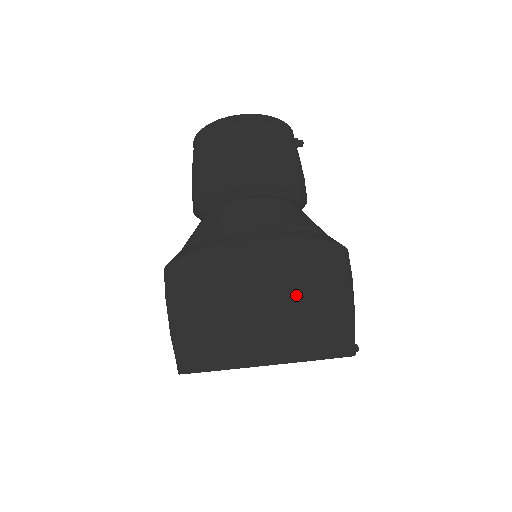
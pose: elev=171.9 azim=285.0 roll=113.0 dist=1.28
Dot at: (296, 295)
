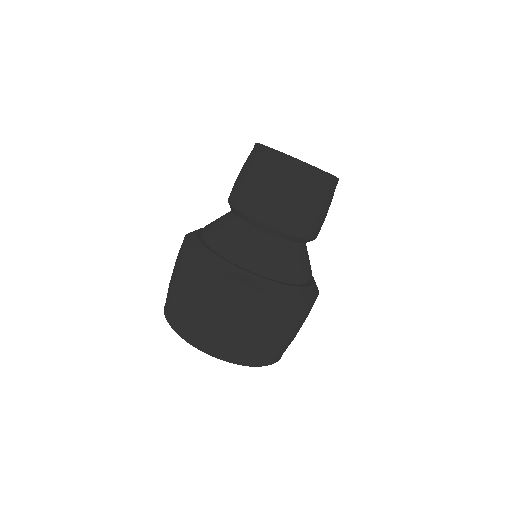
Dot at: occluded
